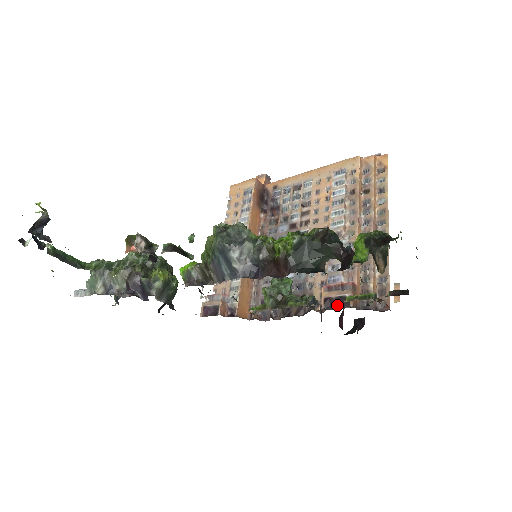
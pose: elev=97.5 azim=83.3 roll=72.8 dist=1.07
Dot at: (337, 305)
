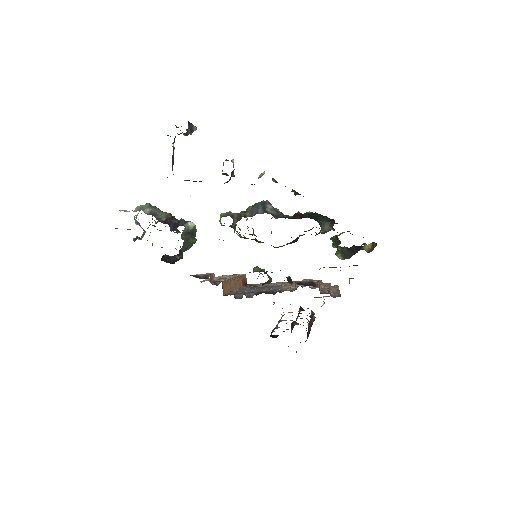
Dot at: (306, 285)
